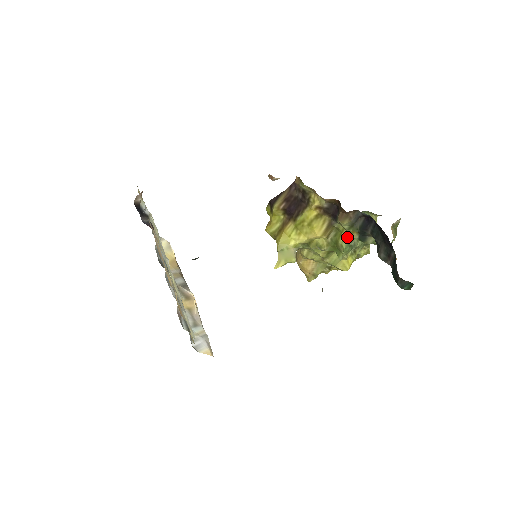
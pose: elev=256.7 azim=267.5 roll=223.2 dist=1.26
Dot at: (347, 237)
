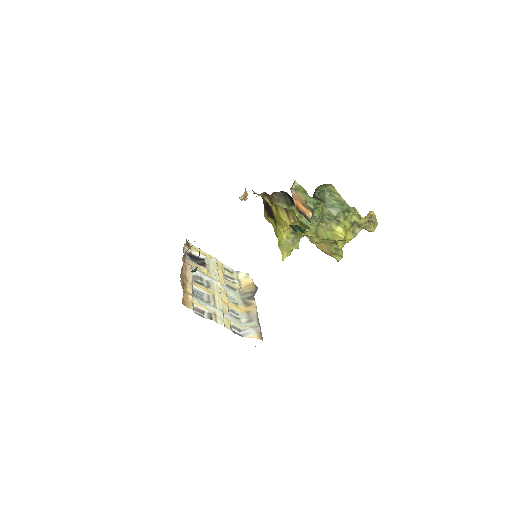
Dot at: (299, 213)
